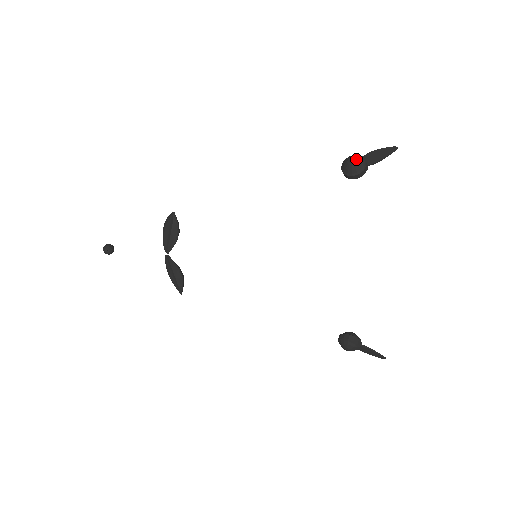
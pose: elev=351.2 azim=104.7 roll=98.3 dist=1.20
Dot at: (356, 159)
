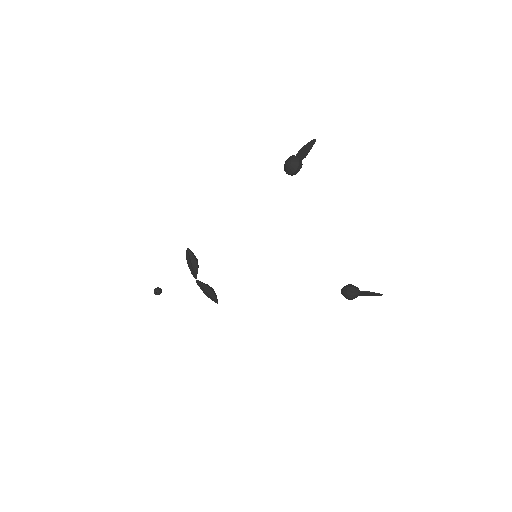
Dot at: (290, 160)
